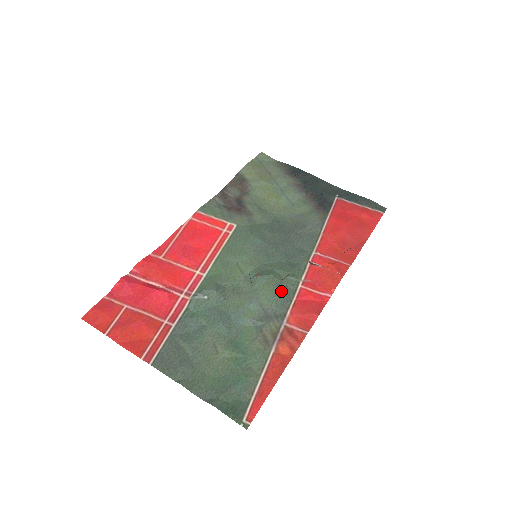
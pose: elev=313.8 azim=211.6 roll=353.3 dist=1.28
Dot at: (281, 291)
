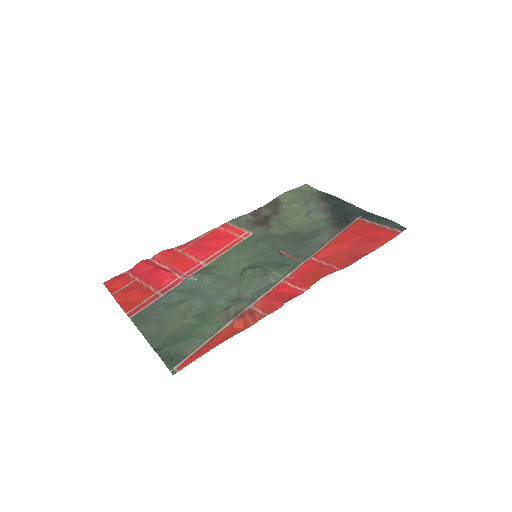
Dot at: (261, 282)
